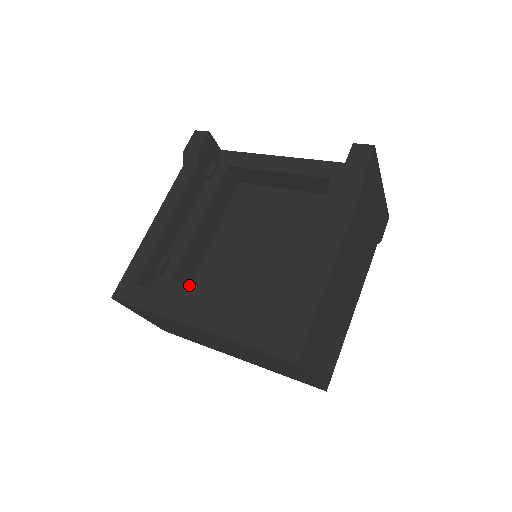
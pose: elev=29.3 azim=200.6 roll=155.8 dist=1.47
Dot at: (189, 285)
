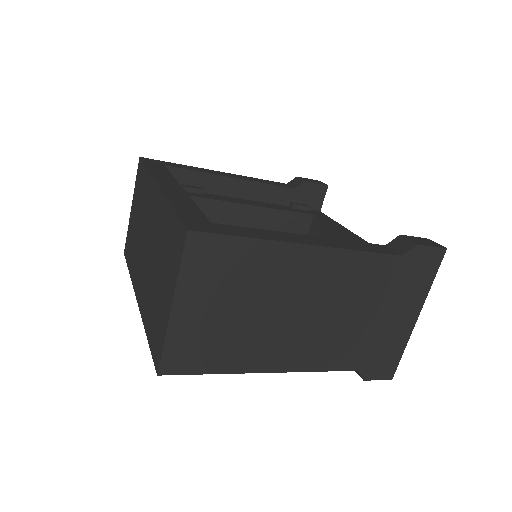
Dot at: occluded
